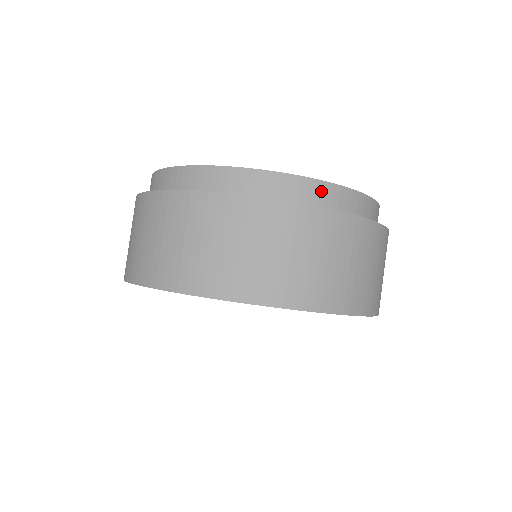
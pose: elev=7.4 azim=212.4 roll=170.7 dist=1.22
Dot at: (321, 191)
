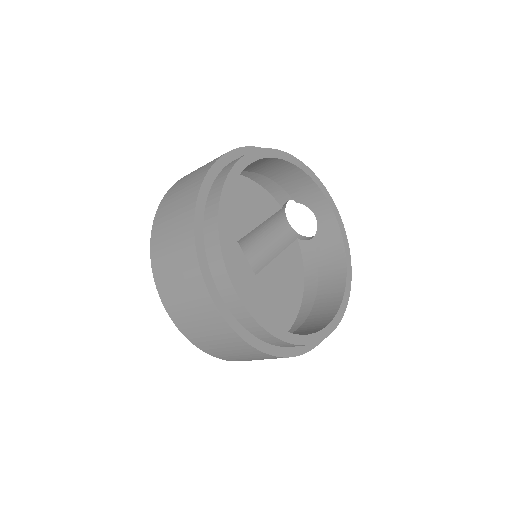
Dot at: occluded
